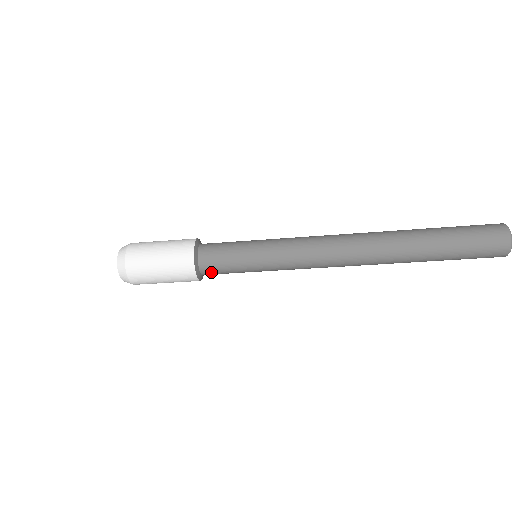
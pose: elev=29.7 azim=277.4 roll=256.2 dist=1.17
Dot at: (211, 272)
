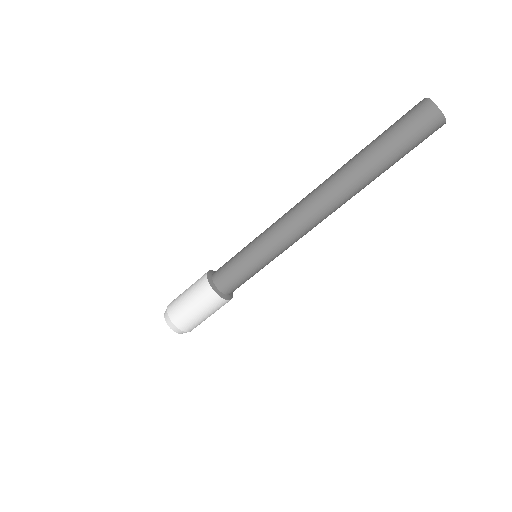
Dot at: (224, 282)
